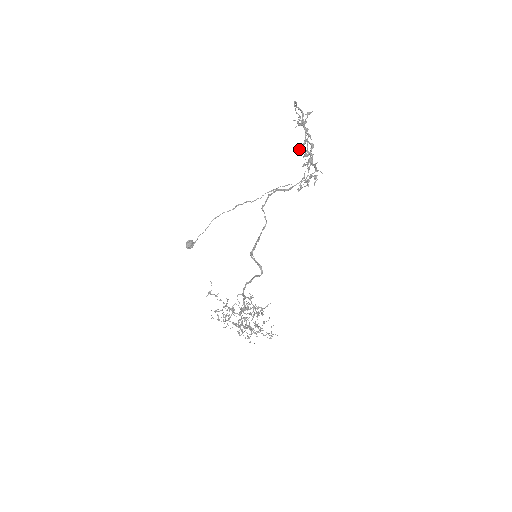
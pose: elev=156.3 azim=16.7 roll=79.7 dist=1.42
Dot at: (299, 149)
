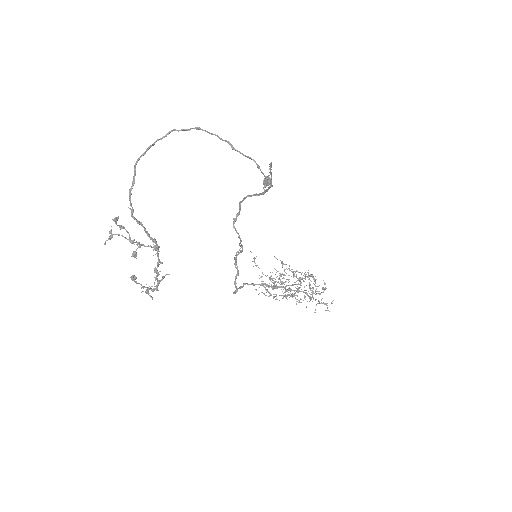
Dot at: (132, 254)
